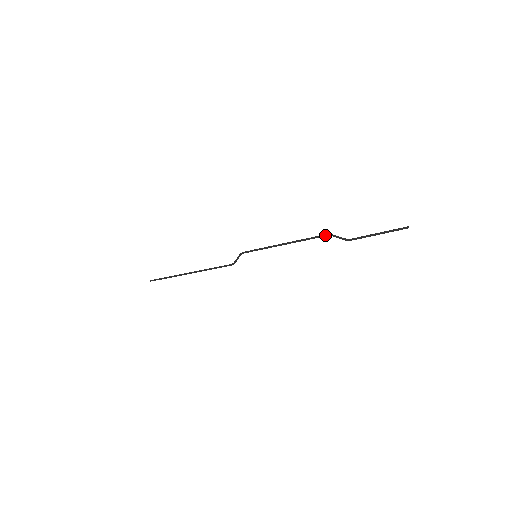
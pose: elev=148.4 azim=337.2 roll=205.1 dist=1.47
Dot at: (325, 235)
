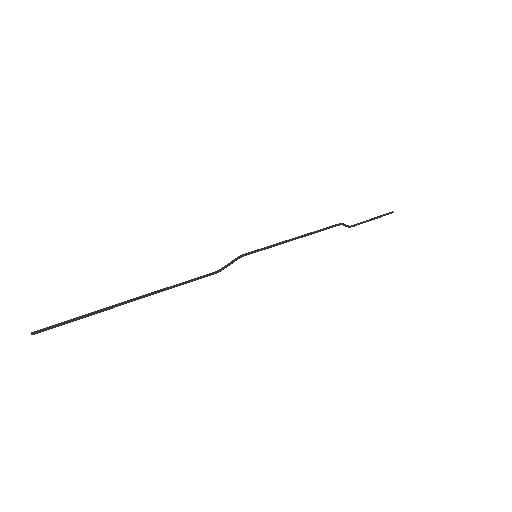
Dot at: (339, 225)
